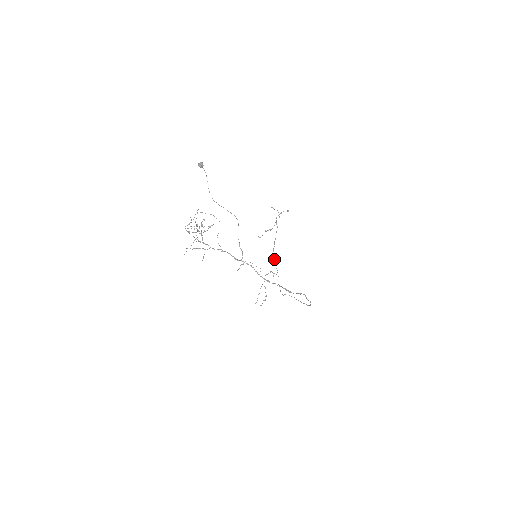
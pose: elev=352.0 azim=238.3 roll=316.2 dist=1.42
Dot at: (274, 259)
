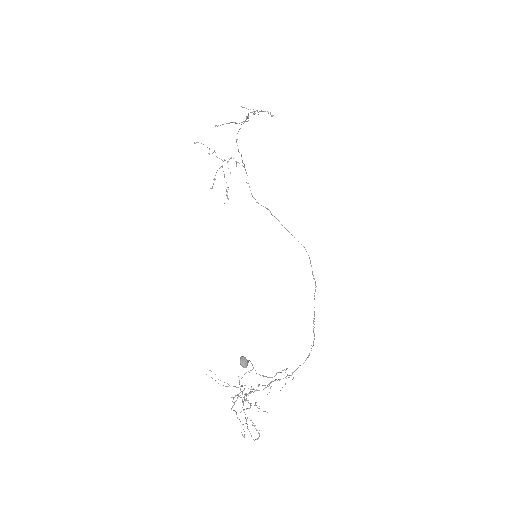
Dot at: occluded
